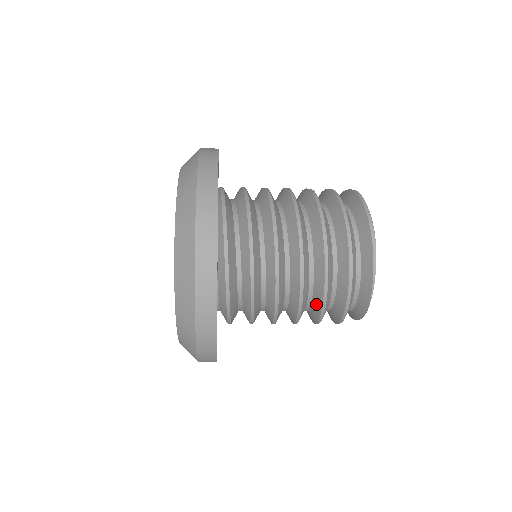
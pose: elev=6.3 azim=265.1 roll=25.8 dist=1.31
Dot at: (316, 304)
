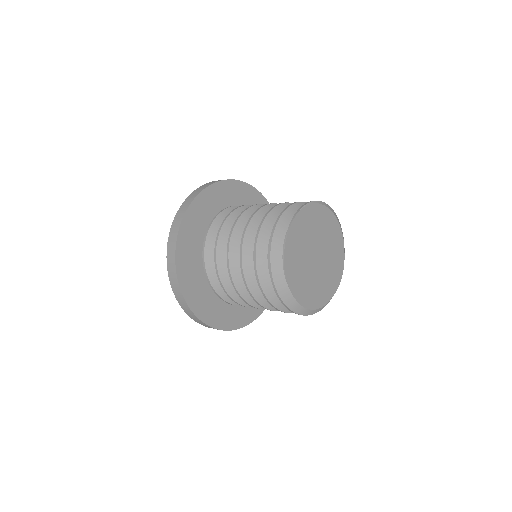
Dot at: occluded
